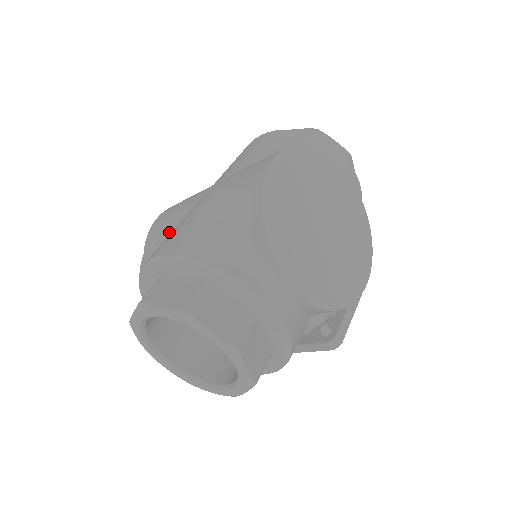
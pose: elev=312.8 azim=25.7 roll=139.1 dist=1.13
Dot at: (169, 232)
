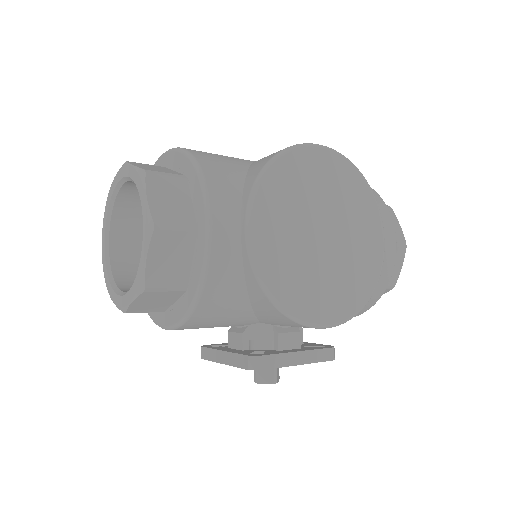
Dot at: occluded
